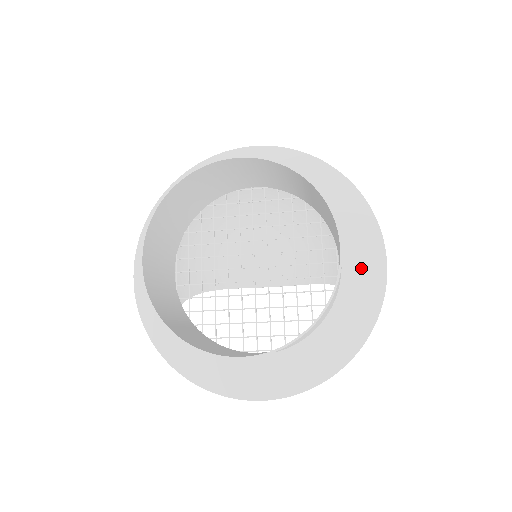
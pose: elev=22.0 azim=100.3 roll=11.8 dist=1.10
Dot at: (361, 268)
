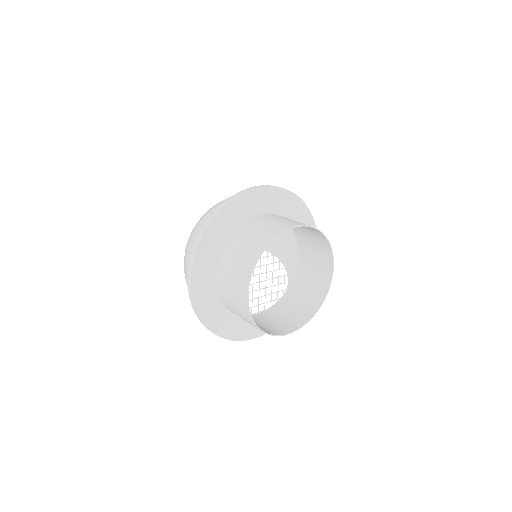
Dot at: occluded
